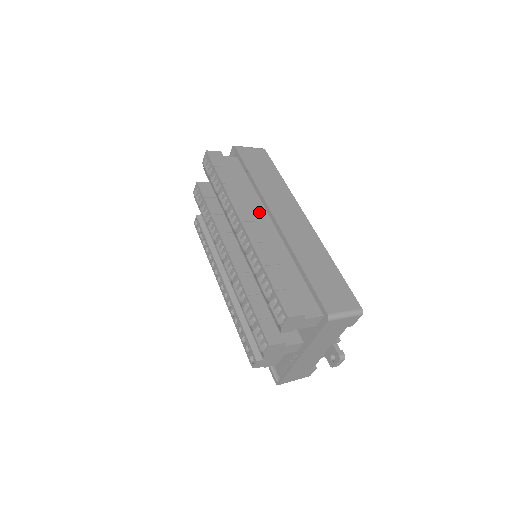
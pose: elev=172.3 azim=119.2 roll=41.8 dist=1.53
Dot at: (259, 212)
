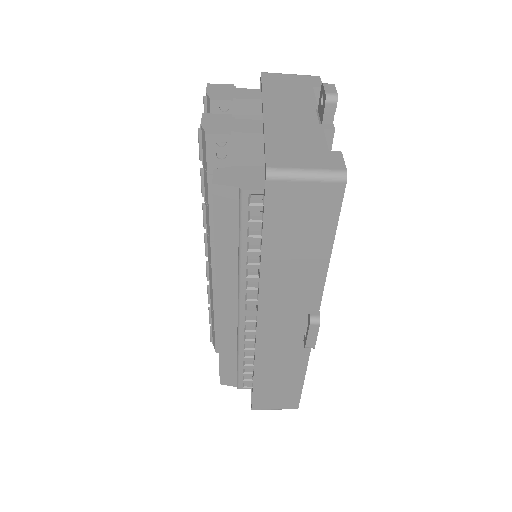
Dot at: occluded
